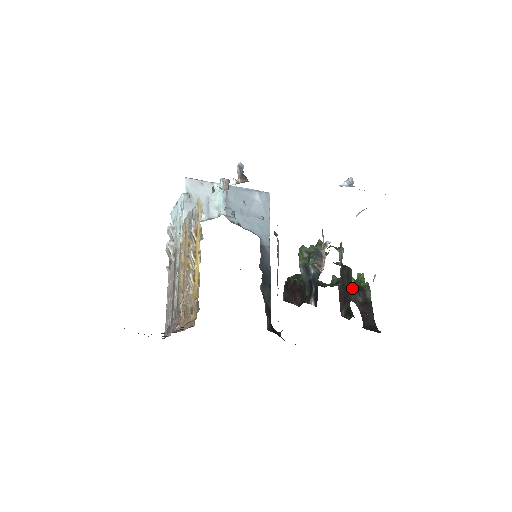
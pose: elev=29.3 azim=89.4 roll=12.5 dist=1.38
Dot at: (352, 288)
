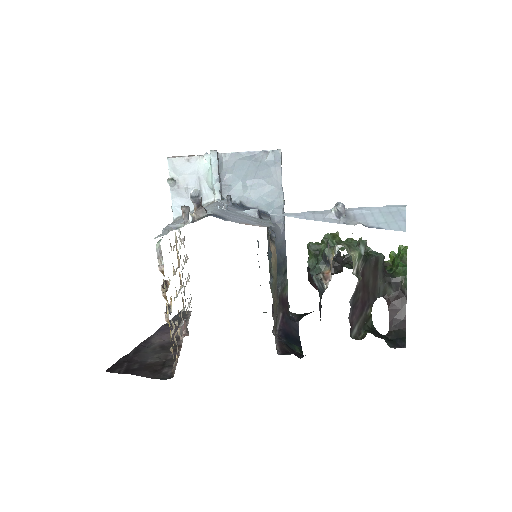
Dot at: (380, 281)
